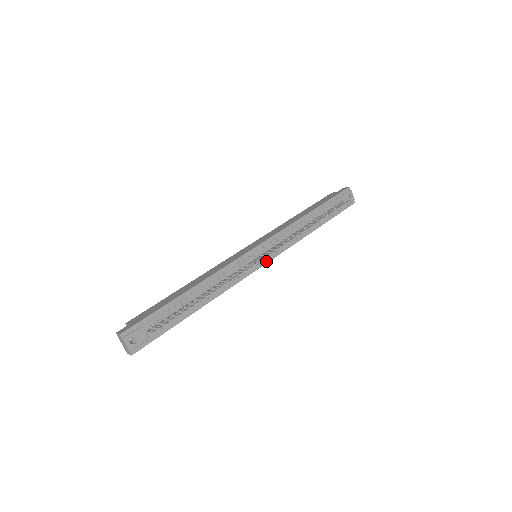
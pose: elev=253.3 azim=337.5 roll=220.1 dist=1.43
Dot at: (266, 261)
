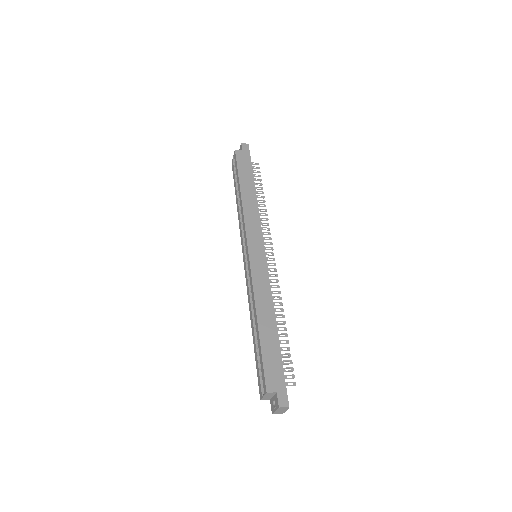
Dot at: occluded
